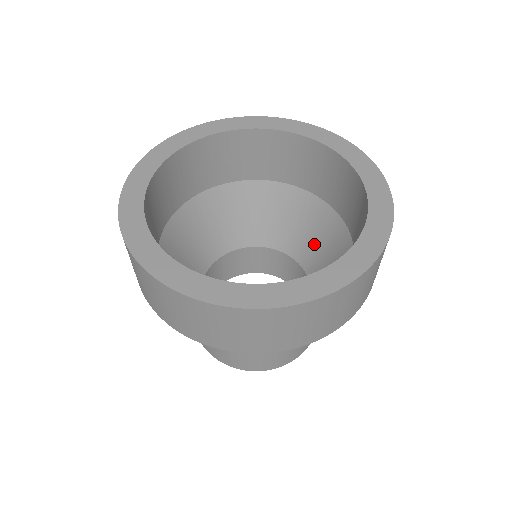
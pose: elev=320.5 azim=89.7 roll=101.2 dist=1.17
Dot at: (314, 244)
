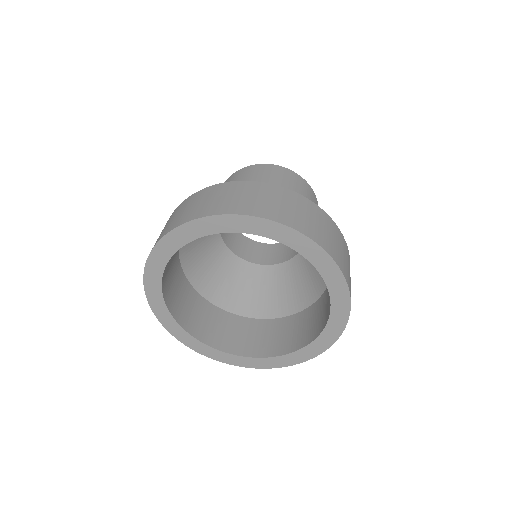
Dot at: occluded
